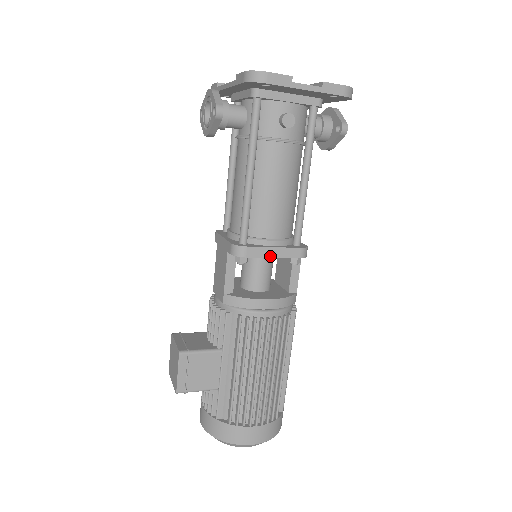
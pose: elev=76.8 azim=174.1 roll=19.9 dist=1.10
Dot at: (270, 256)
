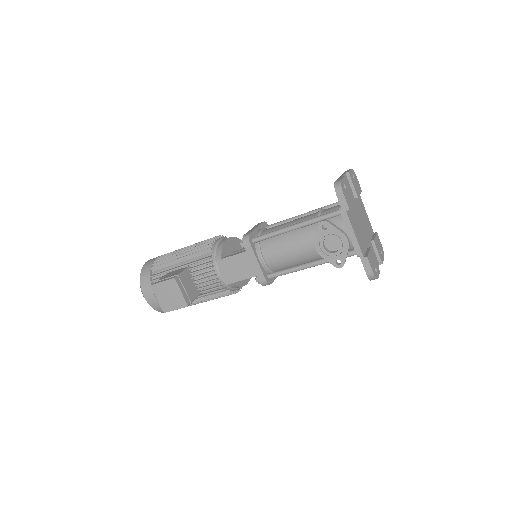
Dot at: occluded
